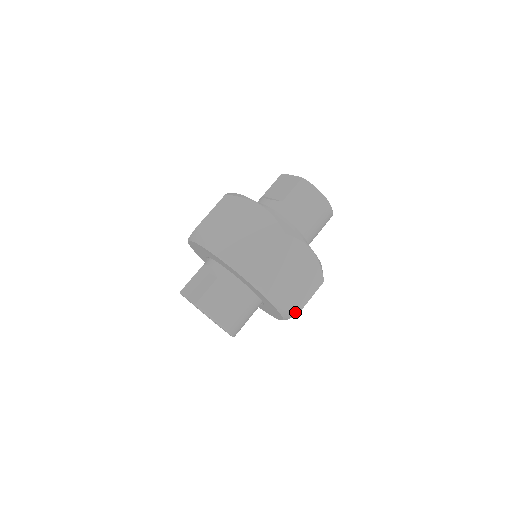
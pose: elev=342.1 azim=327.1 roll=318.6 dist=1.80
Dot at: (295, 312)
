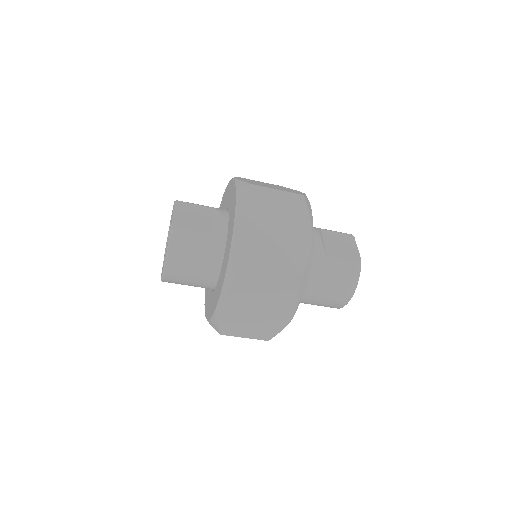
Dot at: (222, 331)
